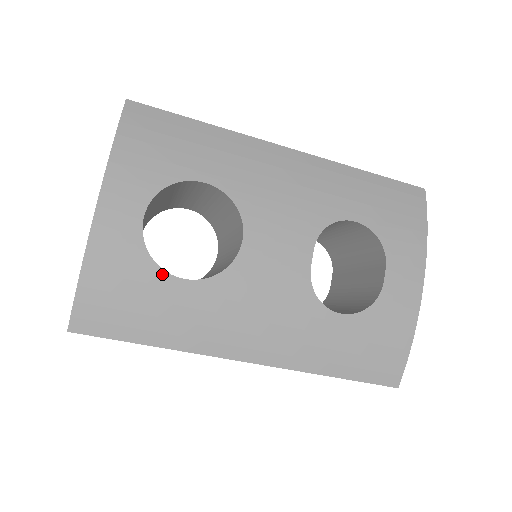
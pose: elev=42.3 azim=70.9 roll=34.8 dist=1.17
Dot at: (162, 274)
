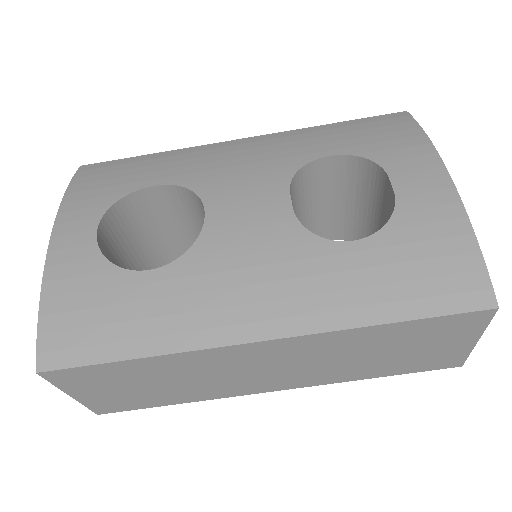
Dot at: (124, 274)
